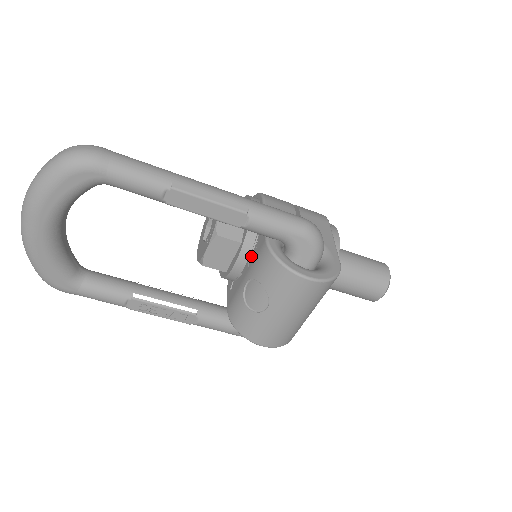
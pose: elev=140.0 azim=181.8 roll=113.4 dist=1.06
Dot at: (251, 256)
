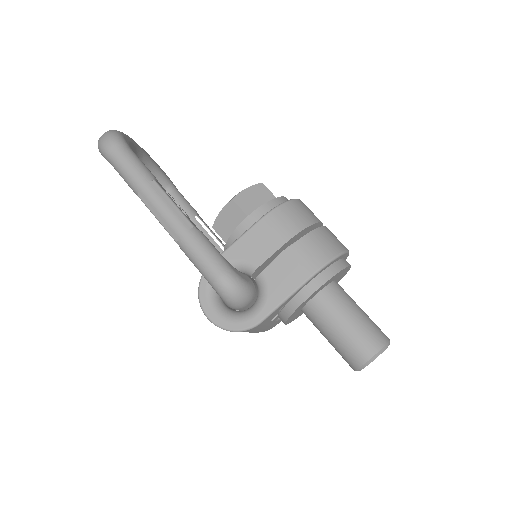
Dot at: occluded
